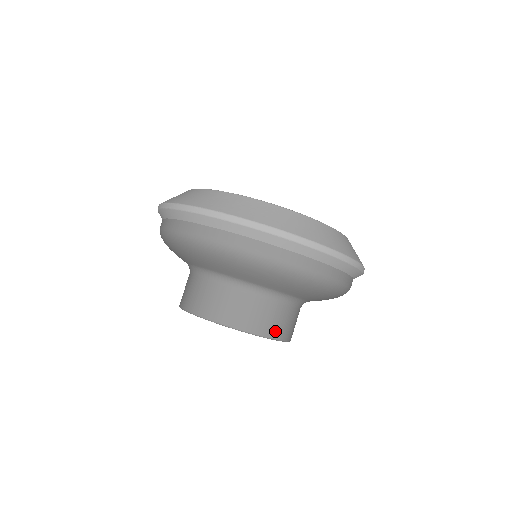
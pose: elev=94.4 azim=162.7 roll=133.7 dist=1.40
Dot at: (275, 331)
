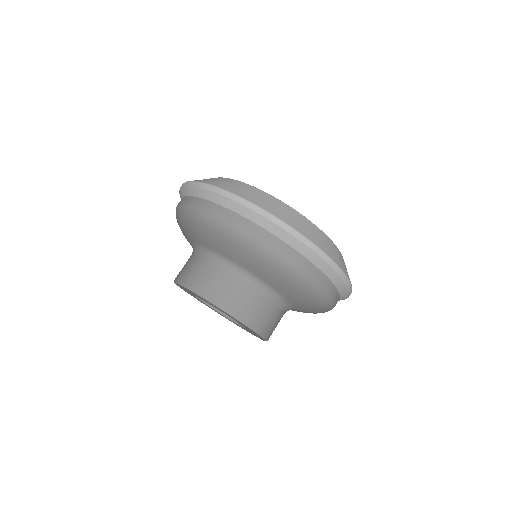
Dot at: (224, 301)
